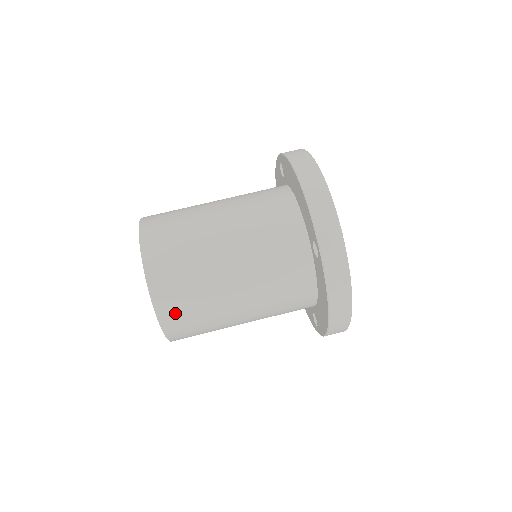
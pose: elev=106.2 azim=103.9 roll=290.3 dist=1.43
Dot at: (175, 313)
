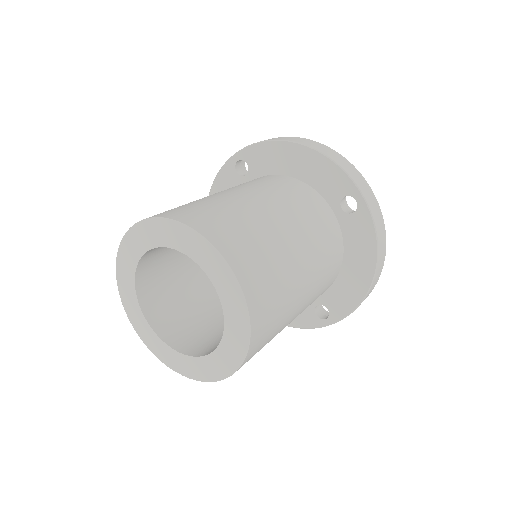
Dot at: (176, 211)
